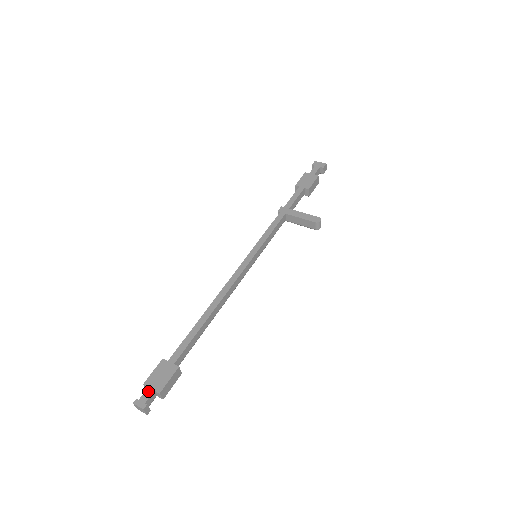
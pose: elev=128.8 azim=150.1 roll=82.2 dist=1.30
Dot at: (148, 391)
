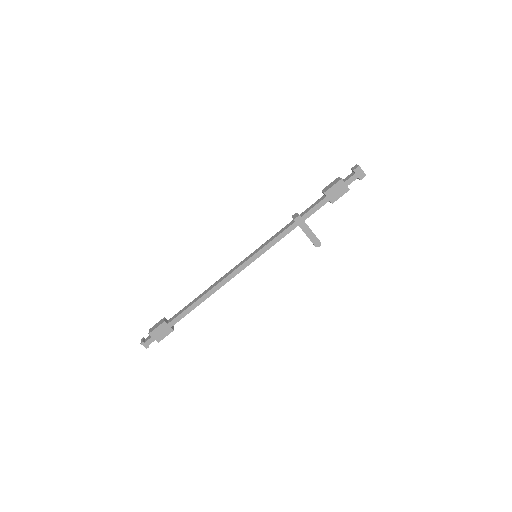
Dot at: (151, 339)
